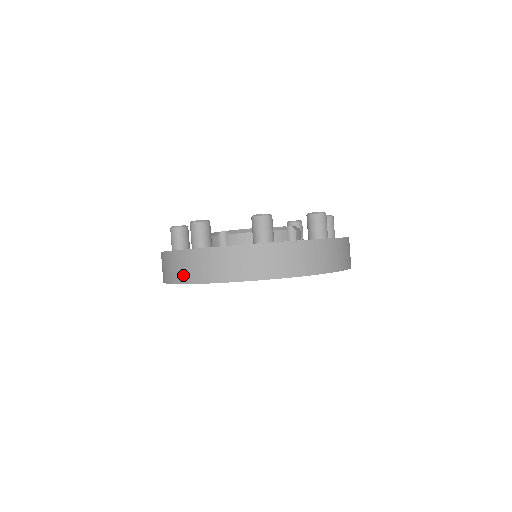
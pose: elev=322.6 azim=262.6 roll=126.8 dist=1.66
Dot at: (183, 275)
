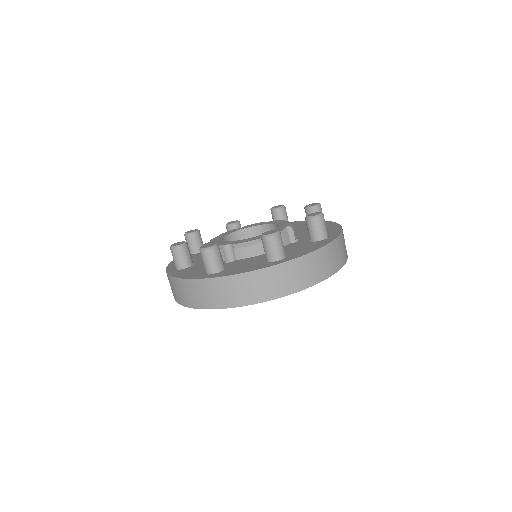
Dot at: (205, 301)
